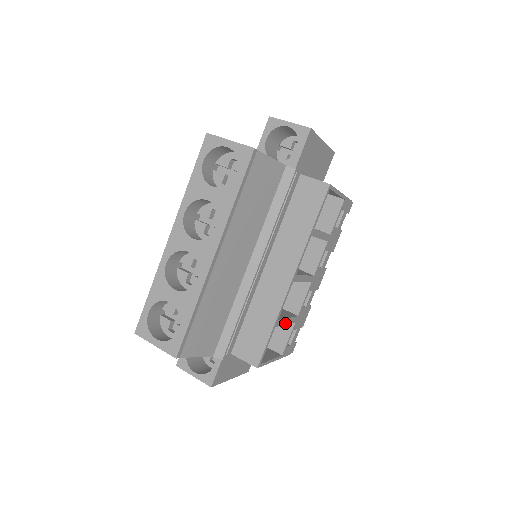
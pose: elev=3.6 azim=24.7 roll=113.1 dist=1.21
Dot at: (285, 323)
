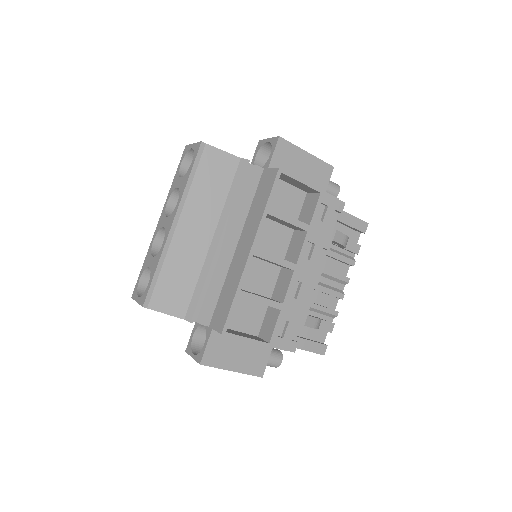
Dot at: (258, 301)
